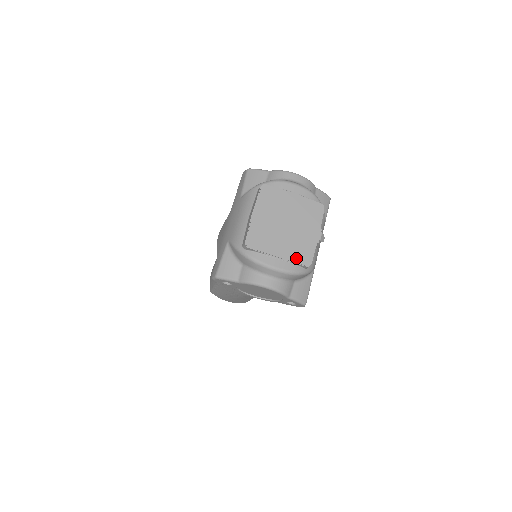
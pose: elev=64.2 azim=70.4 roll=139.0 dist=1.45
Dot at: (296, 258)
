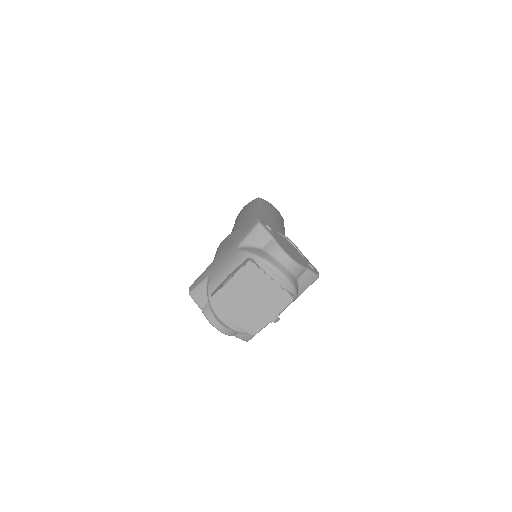
Dot at: (245, 326)
